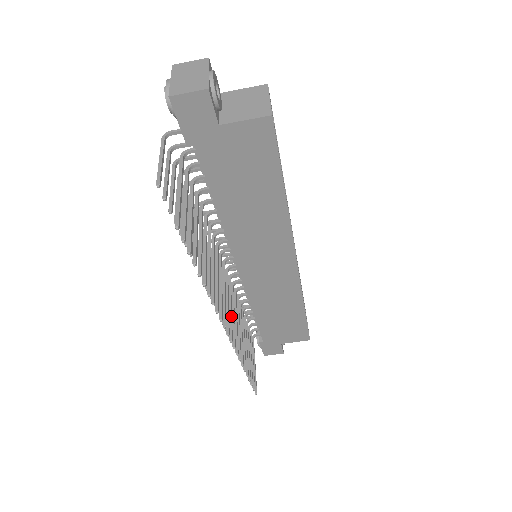
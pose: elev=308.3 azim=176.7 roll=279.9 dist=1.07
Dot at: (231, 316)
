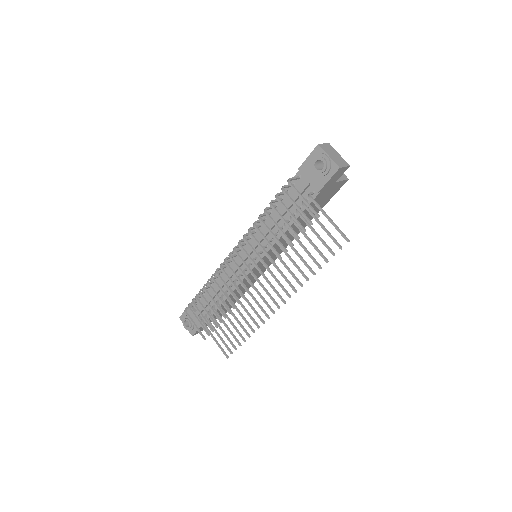
Dot at: (264, 298)
